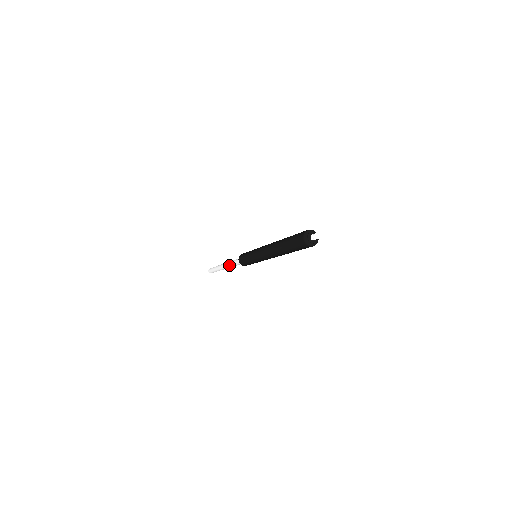
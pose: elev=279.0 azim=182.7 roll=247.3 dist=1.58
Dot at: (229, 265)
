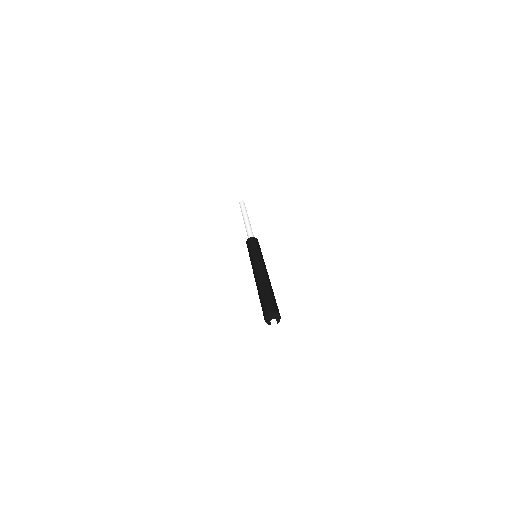
Dot at: occluded
